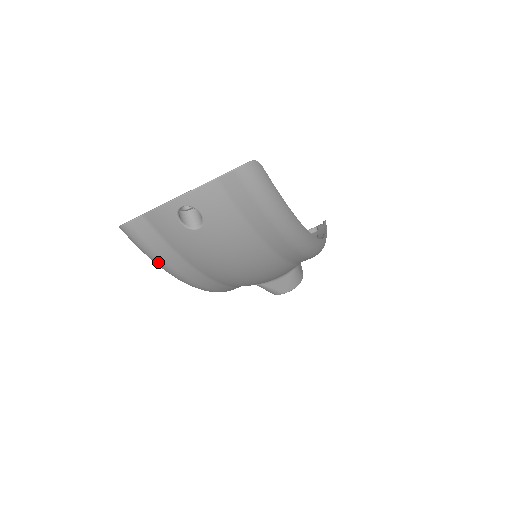
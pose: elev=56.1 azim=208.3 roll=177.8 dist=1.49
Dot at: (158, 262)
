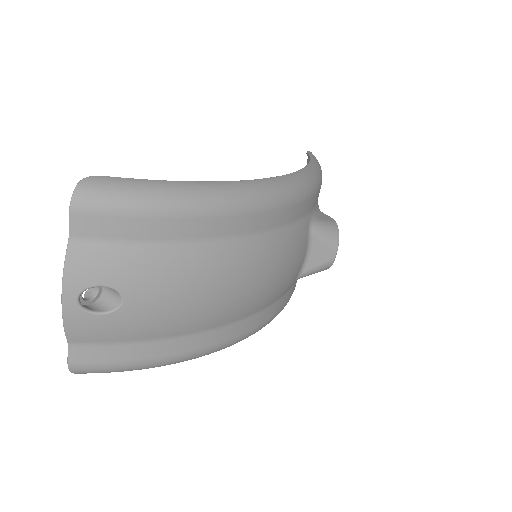
Dot at: (149, 366)
